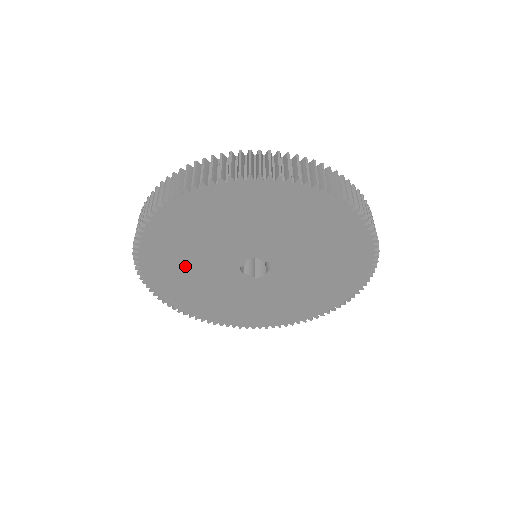
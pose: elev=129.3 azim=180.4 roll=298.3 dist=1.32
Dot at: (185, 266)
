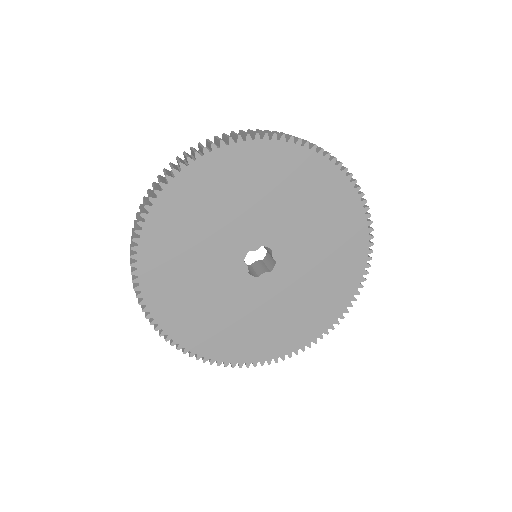
Dot at: (208, 214)
